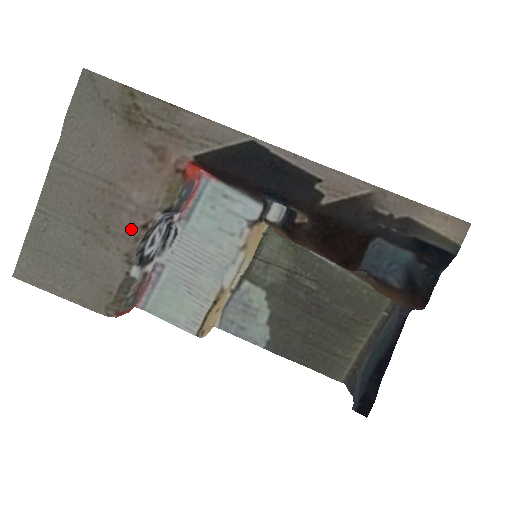
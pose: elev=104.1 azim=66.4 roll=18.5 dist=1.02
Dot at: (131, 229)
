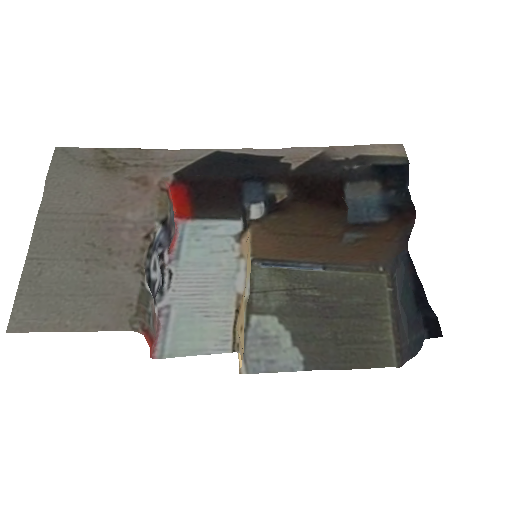
Dot at: (134, 242)
